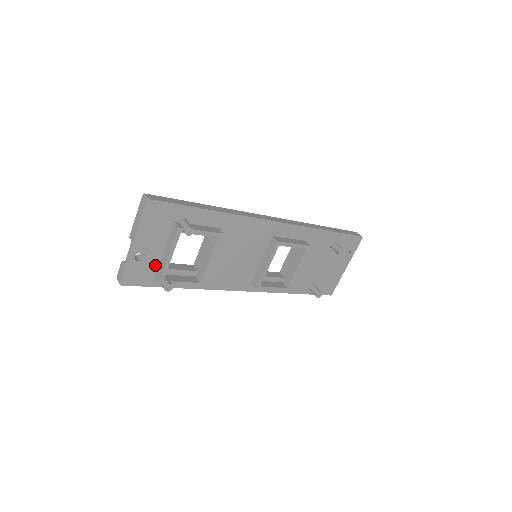
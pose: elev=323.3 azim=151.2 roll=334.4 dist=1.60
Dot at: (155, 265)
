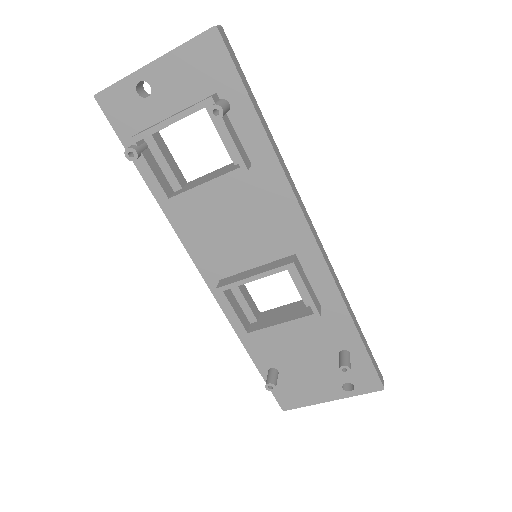
Dot at: (149, 121)
